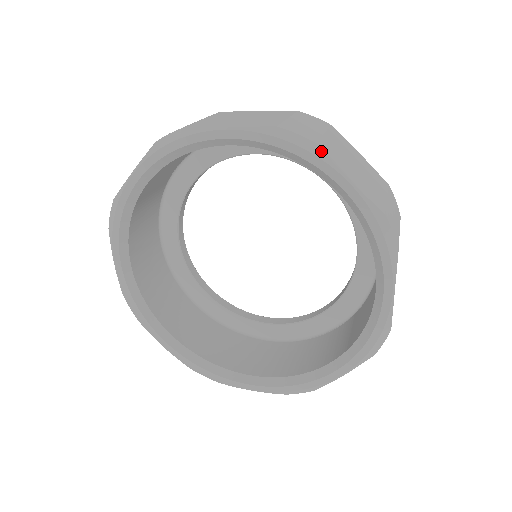
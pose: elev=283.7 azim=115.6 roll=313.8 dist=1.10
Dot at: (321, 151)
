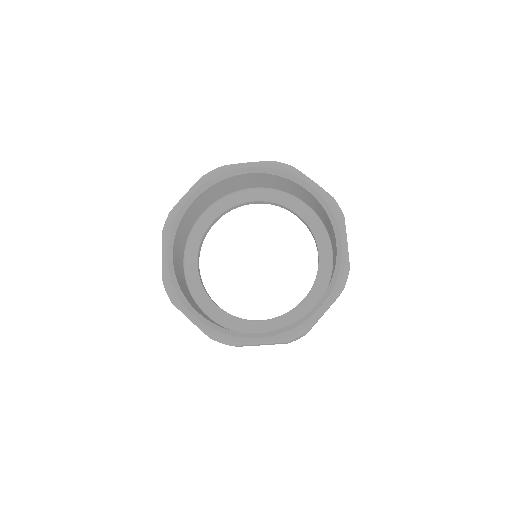
Dot at: (344, 221)
